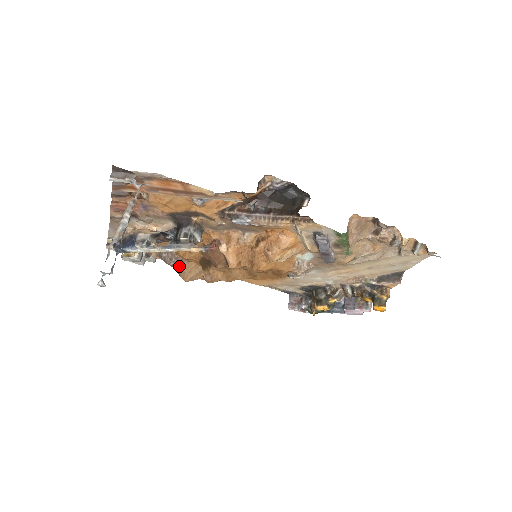
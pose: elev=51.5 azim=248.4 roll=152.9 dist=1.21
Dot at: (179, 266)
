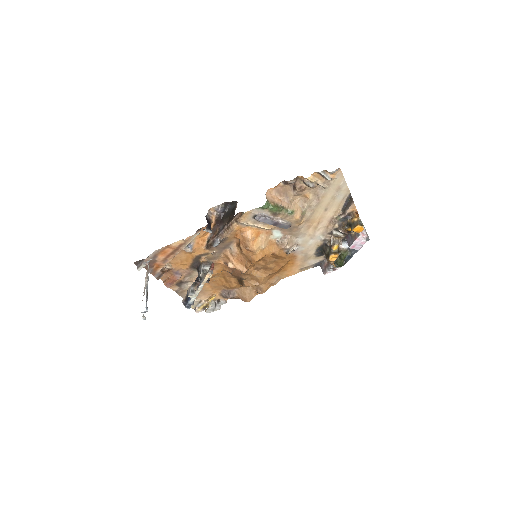
Dot at: (237, 295)
